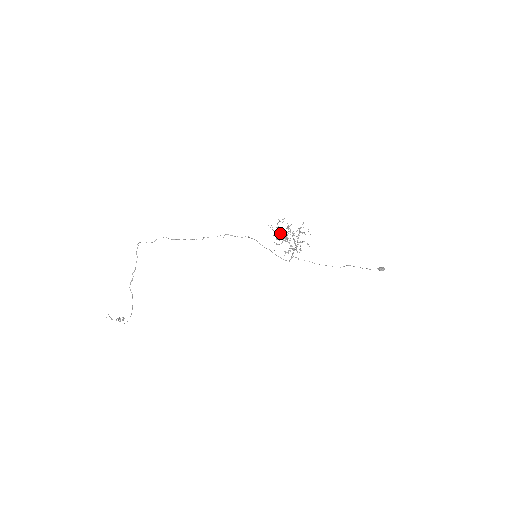
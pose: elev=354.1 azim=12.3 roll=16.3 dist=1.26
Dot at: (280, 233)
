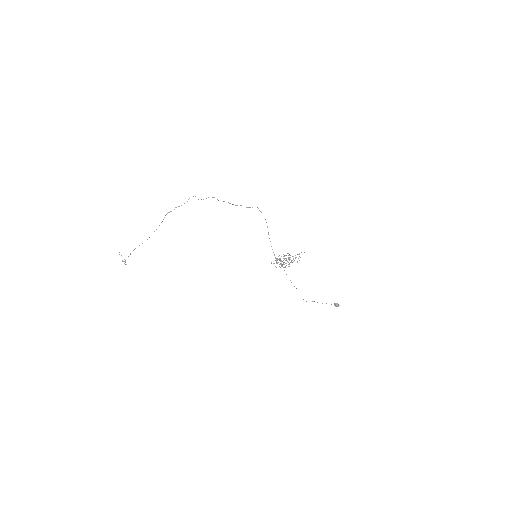
Dot at: (280, 258)
